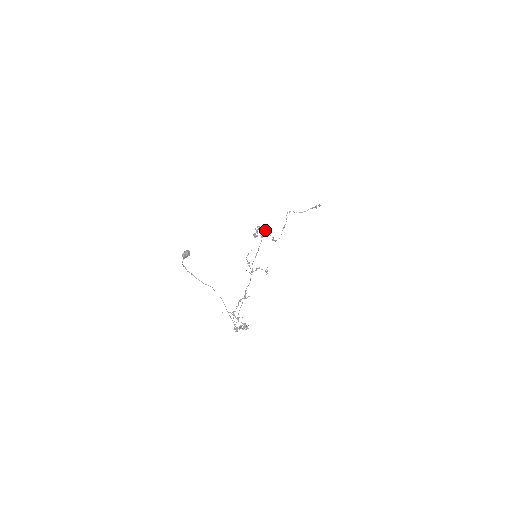
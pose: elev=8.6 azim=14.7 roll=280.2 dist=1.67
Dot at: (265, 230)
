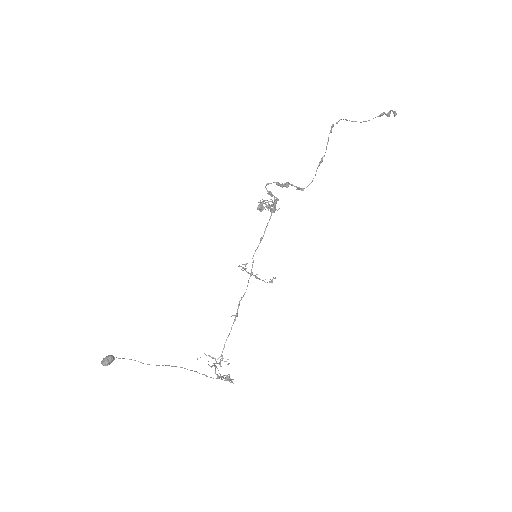
Dot at: (277, 200)
